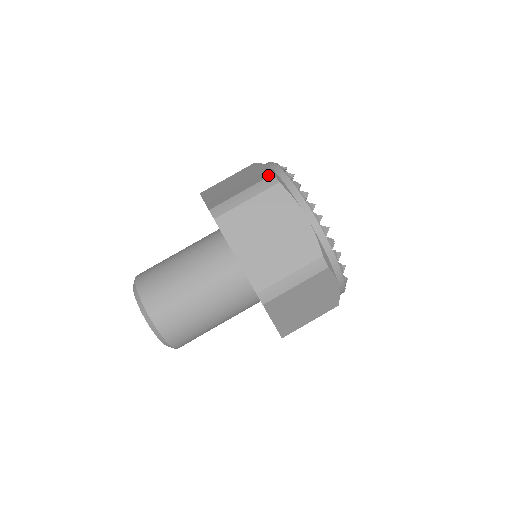
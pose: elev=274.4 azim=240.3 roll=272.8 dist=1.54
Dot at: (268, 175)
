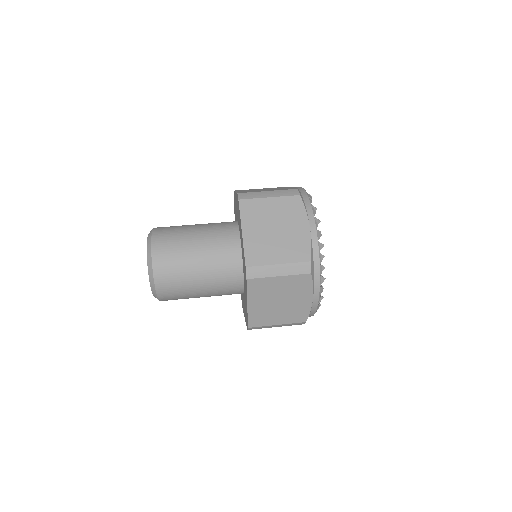
Dot at: occluded
